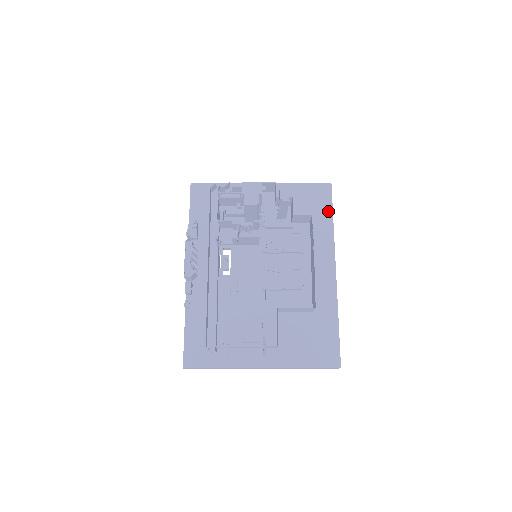
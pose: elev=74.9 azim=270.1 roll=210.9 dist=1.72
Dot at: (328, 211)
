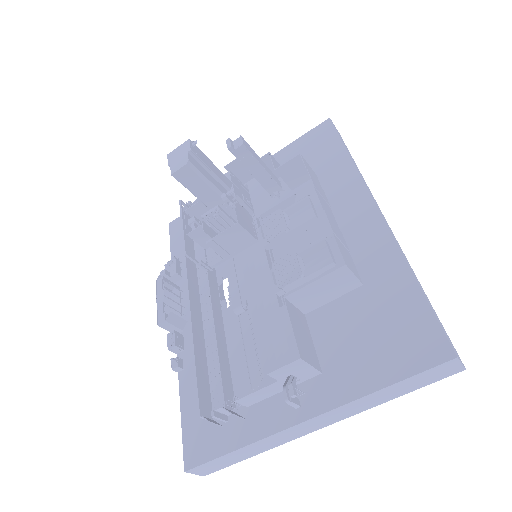
Dot at: (337, 148)
